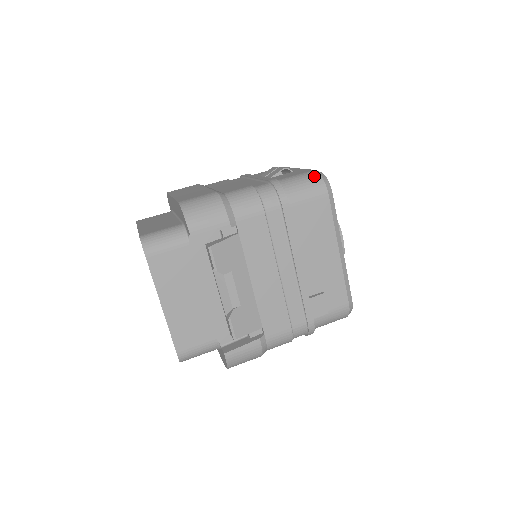
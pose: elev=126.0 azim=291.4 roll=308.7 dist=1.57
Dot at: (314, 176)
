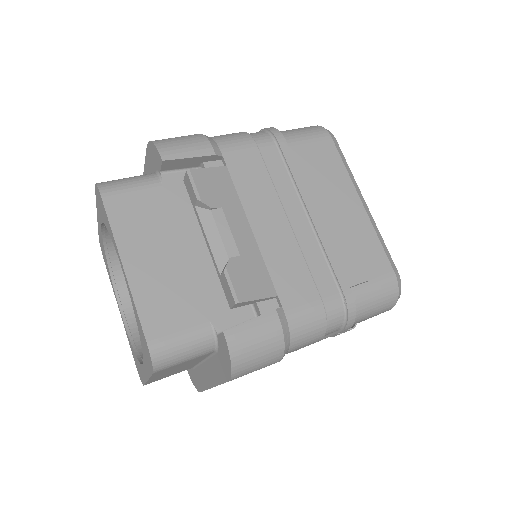
Dot at: (310, 126)
